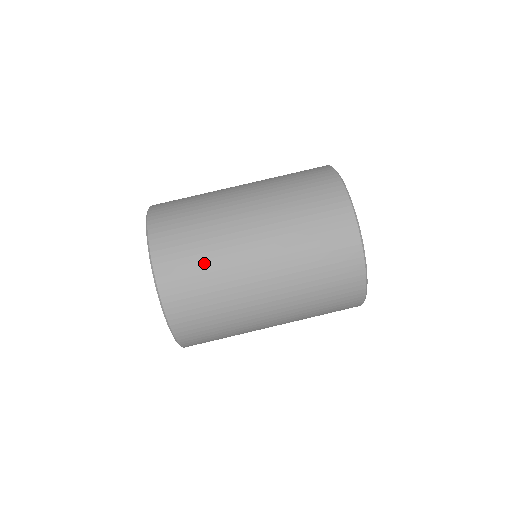
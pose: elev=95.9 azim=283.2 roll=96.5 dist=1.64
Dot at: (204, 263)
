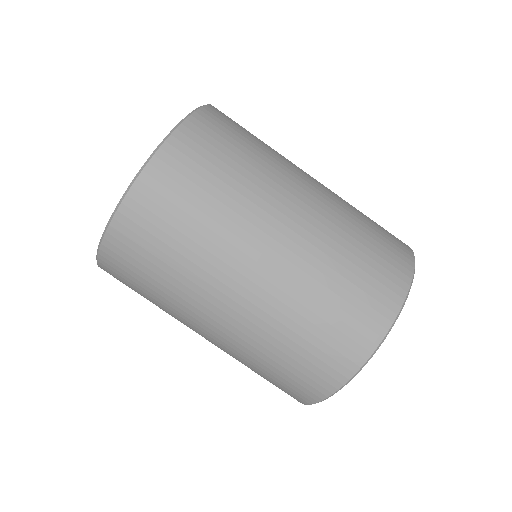
Dot at: (236, 166)
